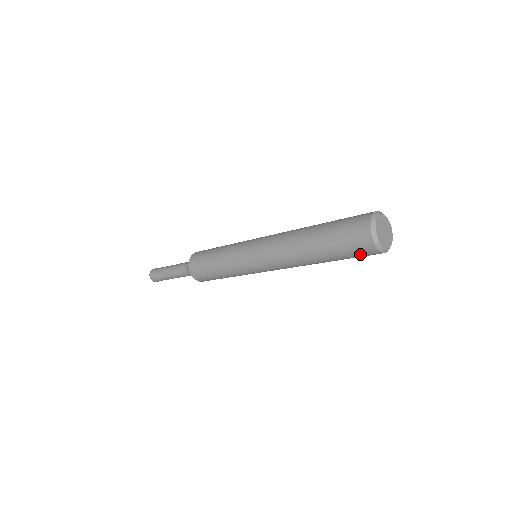
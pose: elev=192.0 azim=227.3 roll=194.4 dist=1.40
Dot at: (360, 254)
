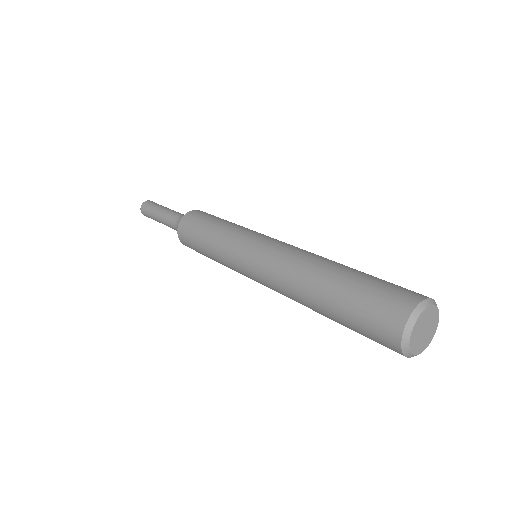
Dot at: occluded
